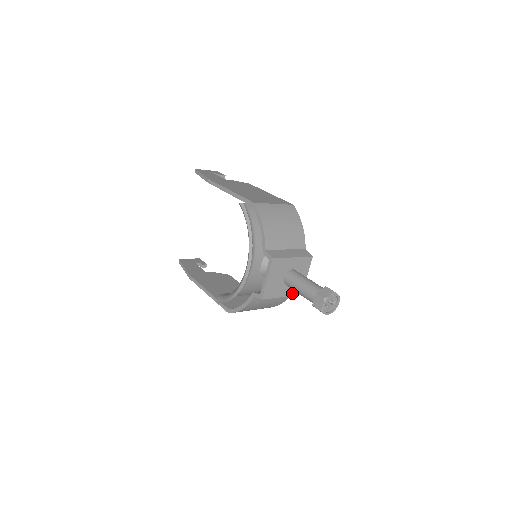
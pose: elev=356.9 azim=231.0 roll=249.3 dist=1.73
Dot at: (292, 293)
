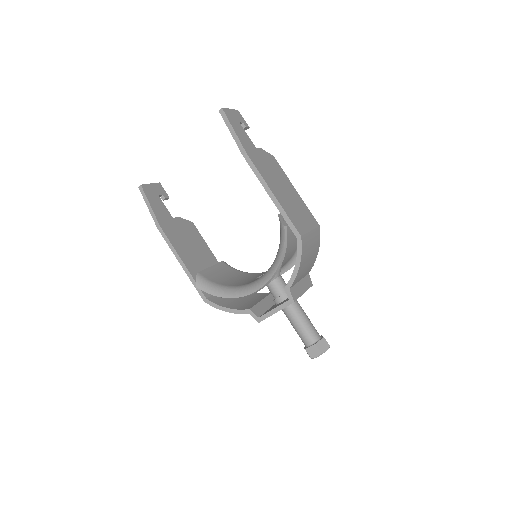
Dot at: occluded
